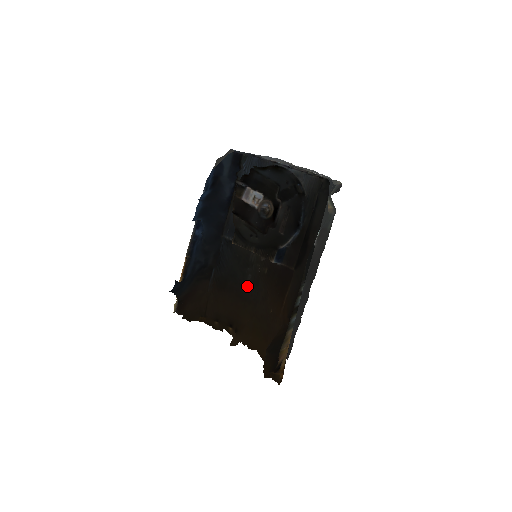
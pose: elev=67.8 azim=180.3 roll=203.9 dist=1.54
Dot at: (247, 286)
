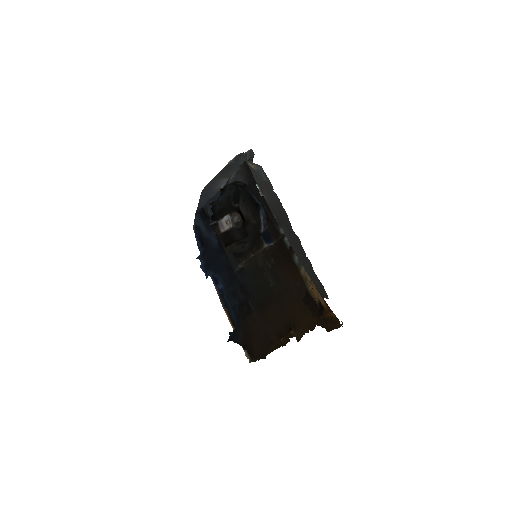
Dot at: (274, 287)
